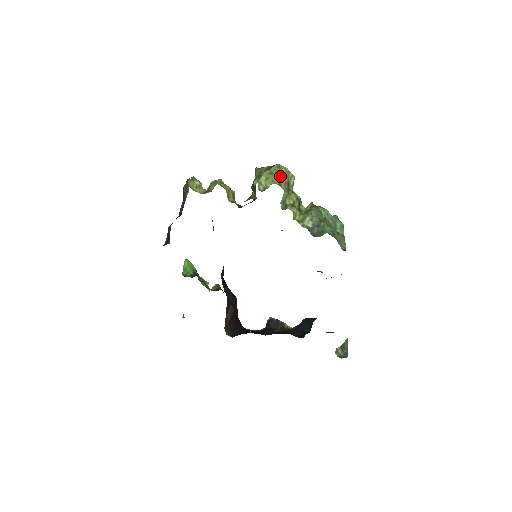
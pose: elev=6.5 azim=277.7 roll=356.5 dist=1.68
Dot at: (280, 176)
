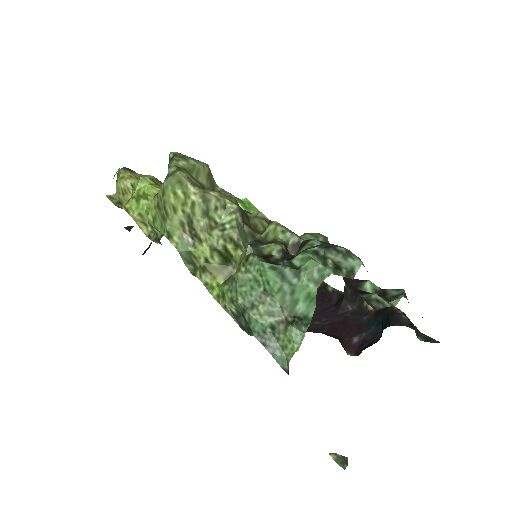
Dot at: (166, 217)
